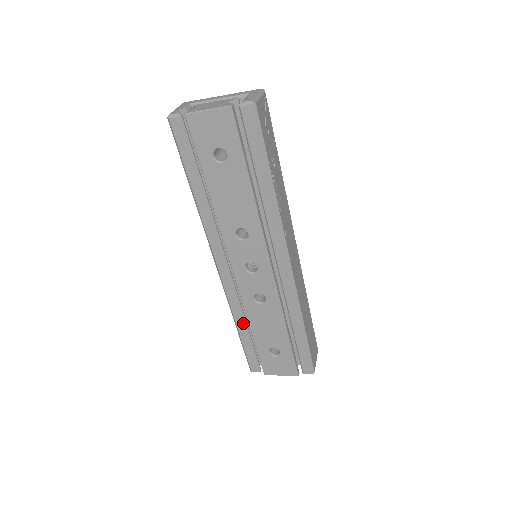
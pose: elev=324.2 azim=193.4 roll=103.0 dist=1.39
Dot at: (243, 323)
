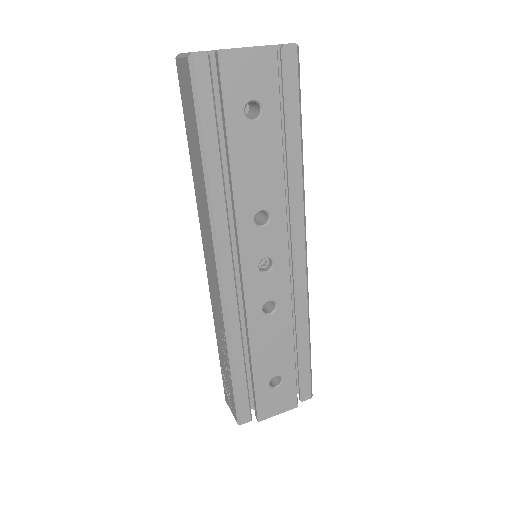
Dot at: (241, 352)
